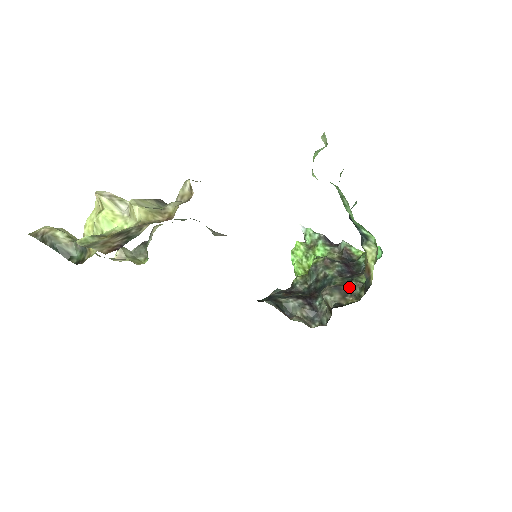
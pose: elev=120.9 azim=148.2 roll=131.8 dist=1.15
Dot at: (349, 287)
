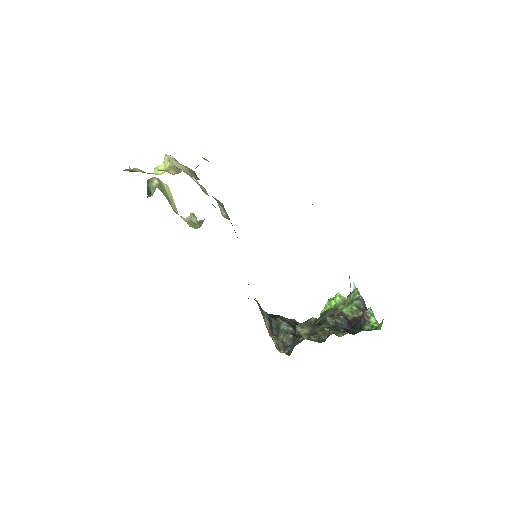
Dot at: (322, 331)
